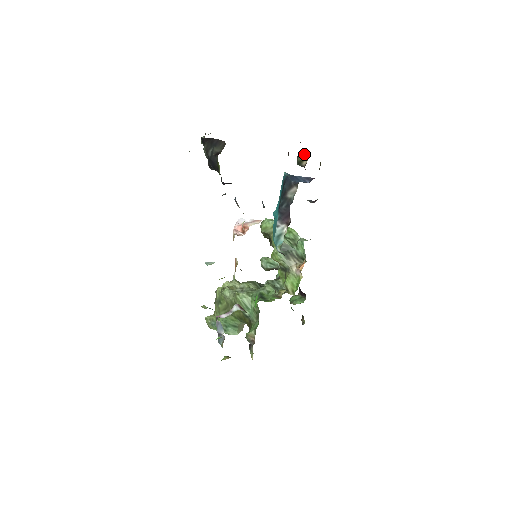
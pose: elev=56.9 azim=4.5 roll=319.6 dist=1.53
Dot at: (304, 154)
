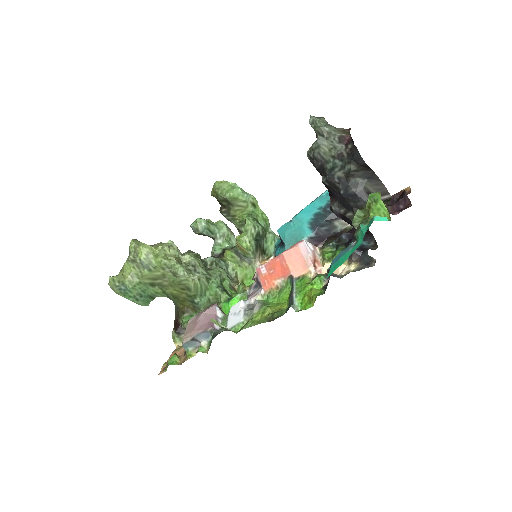
Dot at: occluded
